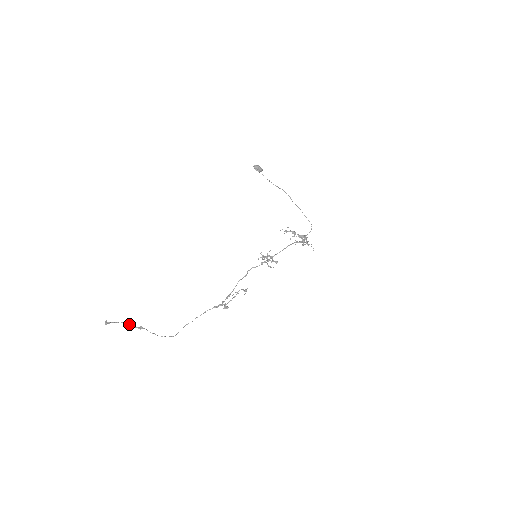
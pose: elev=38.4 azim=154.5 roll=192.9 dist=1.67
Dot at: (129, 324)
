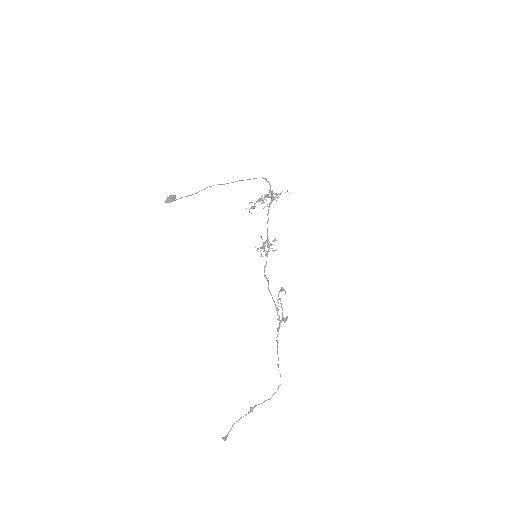
Dot at: (240, 418)
